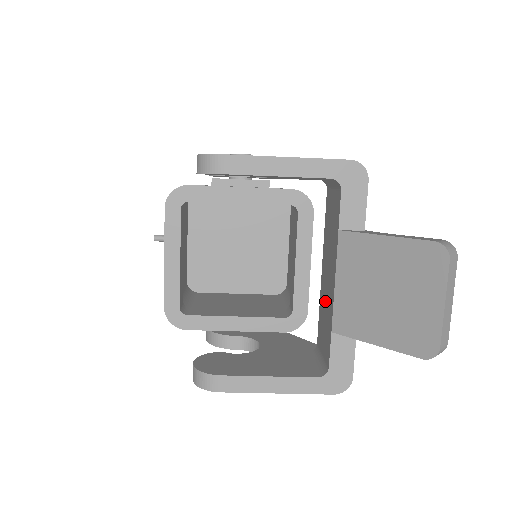
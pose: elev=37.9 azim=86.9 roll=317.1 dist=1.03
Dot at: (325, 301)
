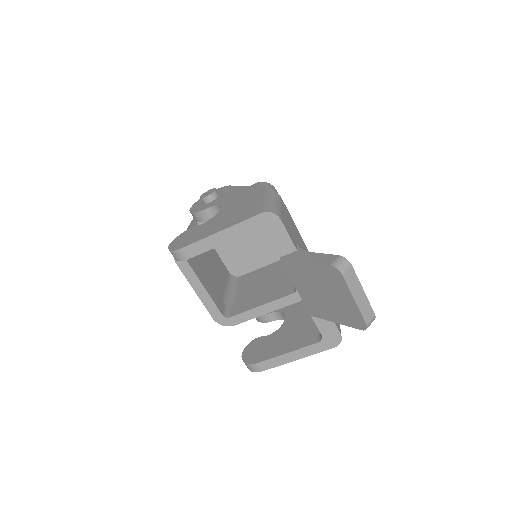
Dot at: occluded
